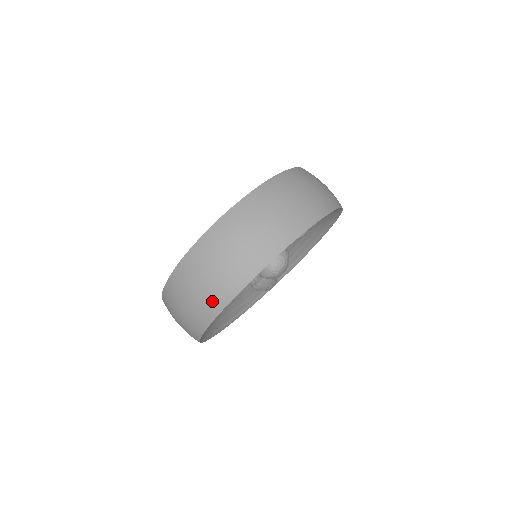
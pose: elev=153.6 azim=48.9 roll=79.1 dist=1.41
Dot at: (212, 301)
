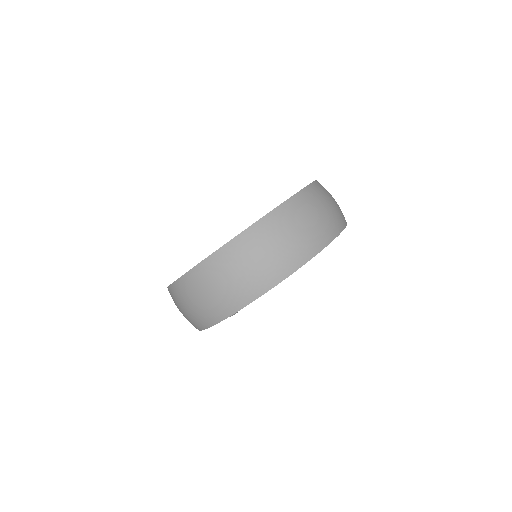
Dot at: occluded
